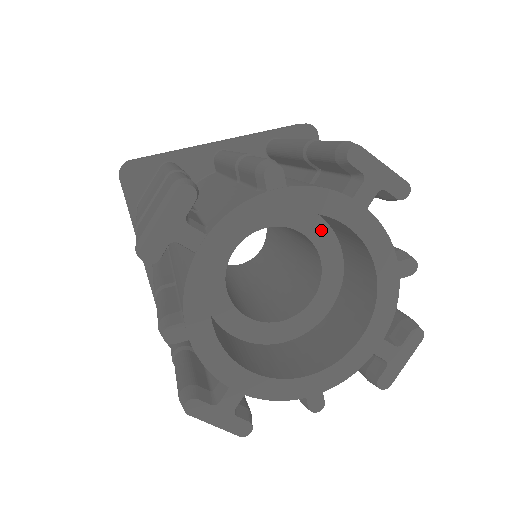
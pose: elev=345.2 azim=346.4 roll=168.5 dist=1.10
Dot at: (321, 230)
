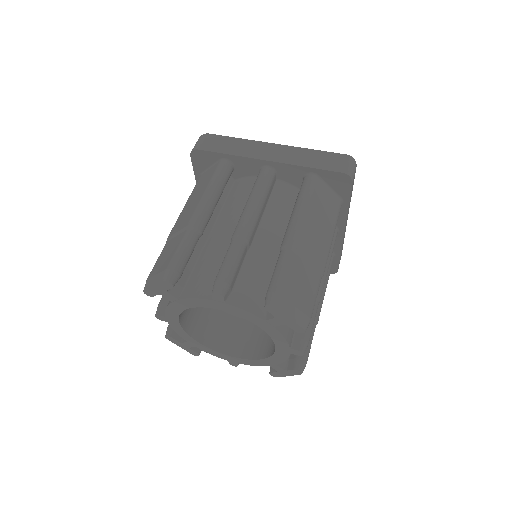
Dot at: occluded
